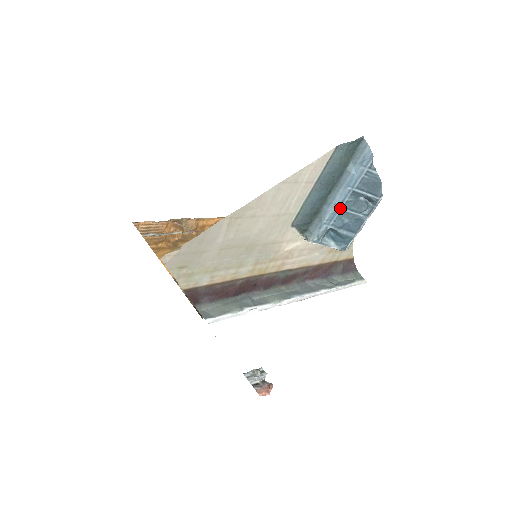
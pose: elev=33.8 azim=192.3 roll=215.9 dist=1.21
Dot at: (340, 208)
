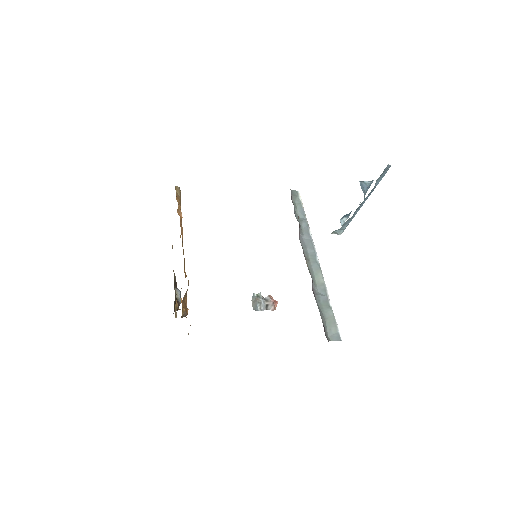
Dot at: (362, 205)
